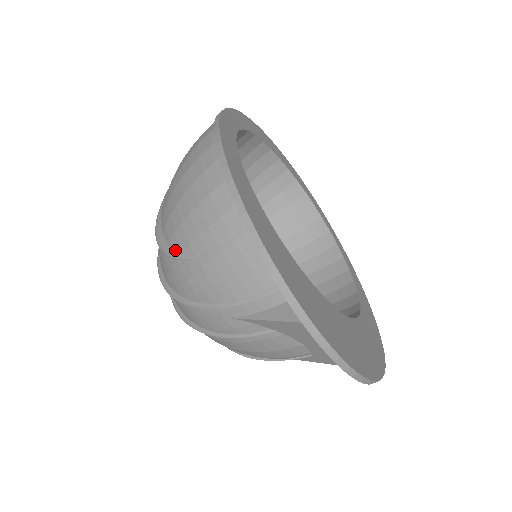
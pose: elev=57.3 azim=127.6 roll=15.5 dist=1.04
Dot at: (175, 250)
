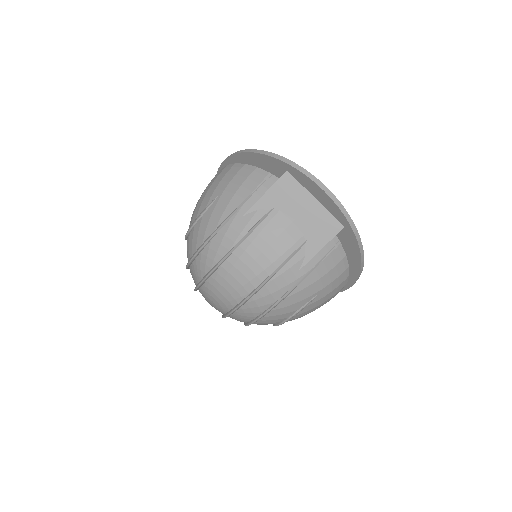
Dot at: (201, 212)
